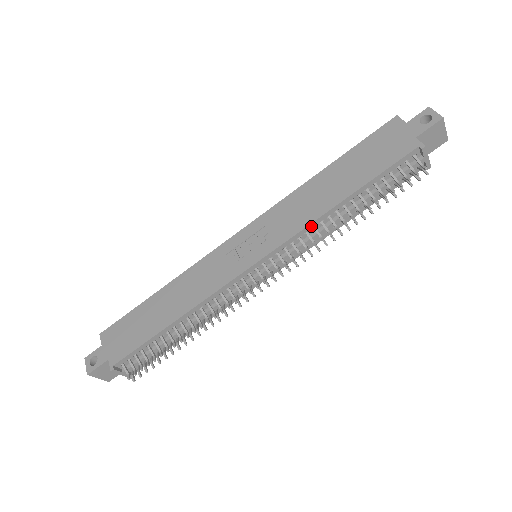
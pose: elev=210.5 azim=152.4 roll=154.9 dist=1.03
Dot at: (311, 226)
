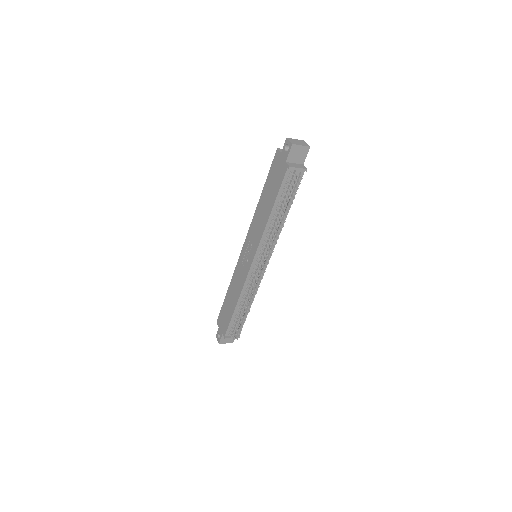
Dot at: (265, 233)
